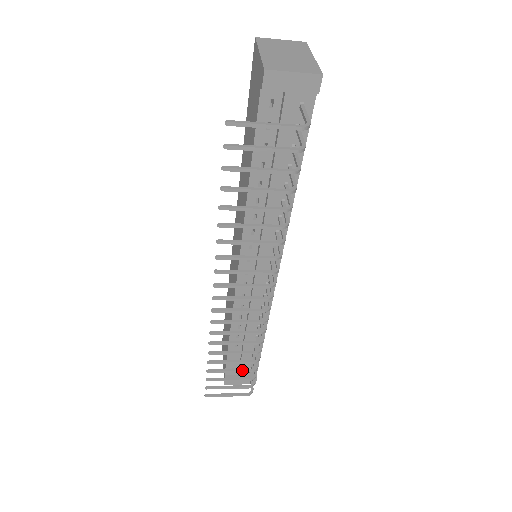
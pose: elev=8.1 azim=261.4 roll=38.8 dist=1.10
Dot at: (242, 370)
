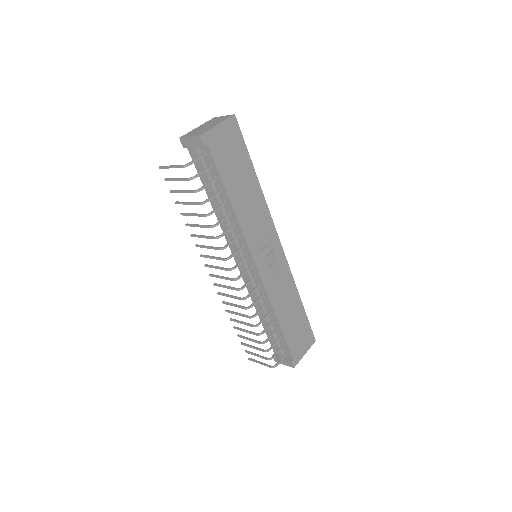
Dot at: (255, 340)
